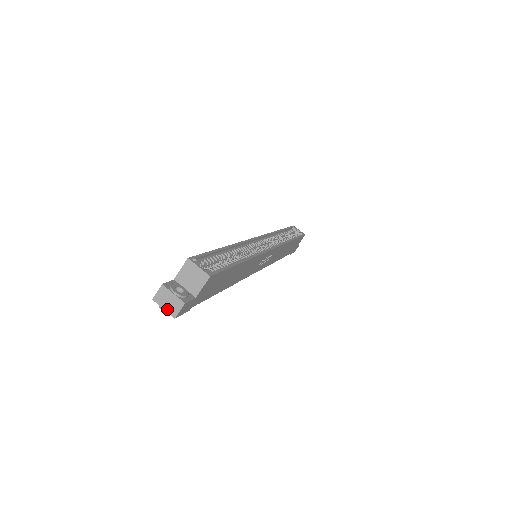
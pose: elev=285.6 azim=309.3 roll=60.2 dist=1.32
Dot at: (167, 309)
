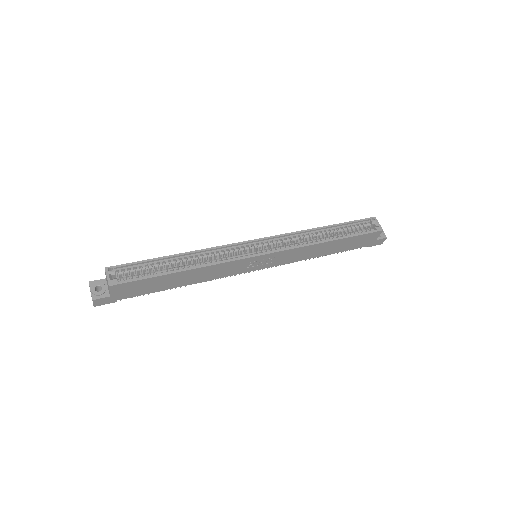
Dot at: occluded
